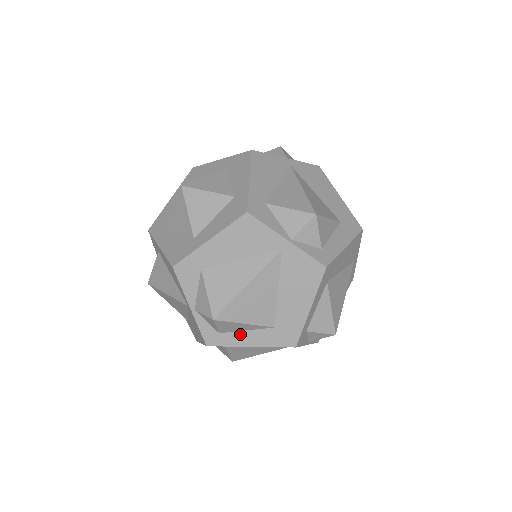
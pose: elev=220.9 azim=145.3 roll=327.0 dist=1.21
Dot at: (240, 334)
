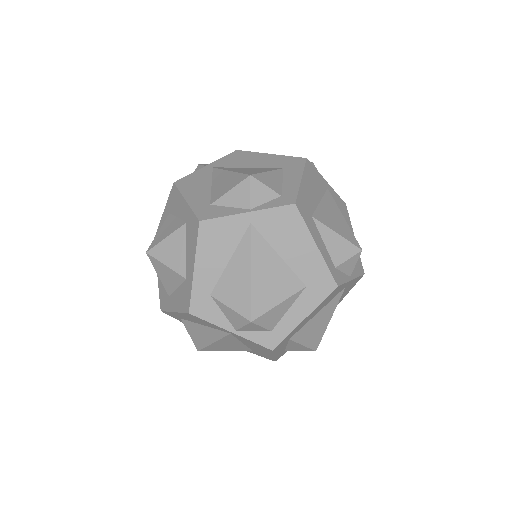
Dot at: occluded
